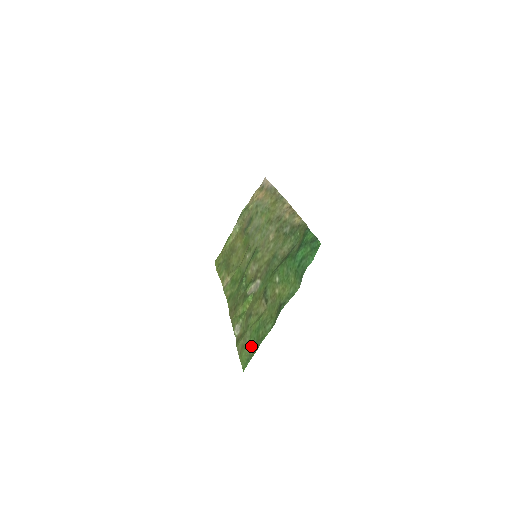
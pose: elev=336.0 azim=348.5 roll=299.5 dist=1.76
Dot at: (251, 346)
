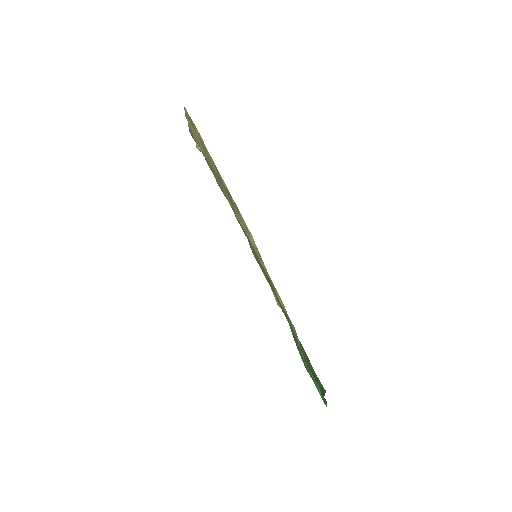
Dot at: occluded
